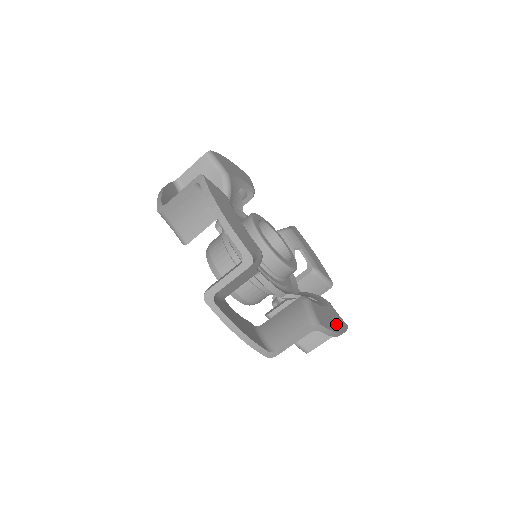
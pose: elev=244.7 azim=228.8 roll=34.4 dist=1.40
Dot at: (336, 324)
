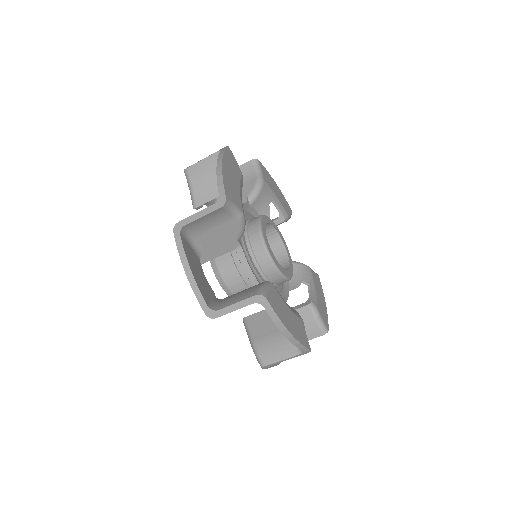
Dot at: (322, 298)
